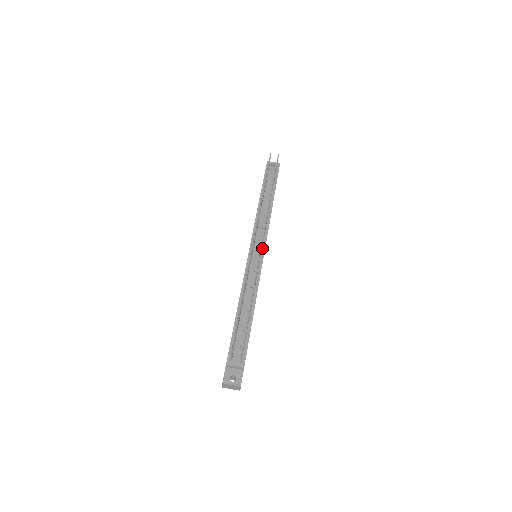
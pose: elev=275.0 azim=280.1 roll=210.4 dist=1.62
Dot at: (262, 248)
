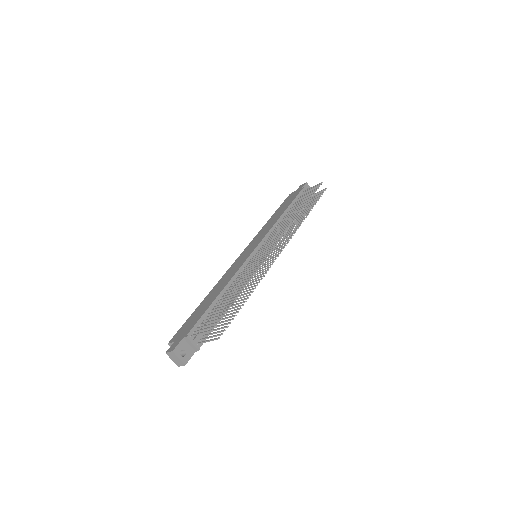
Dot at: occluded
